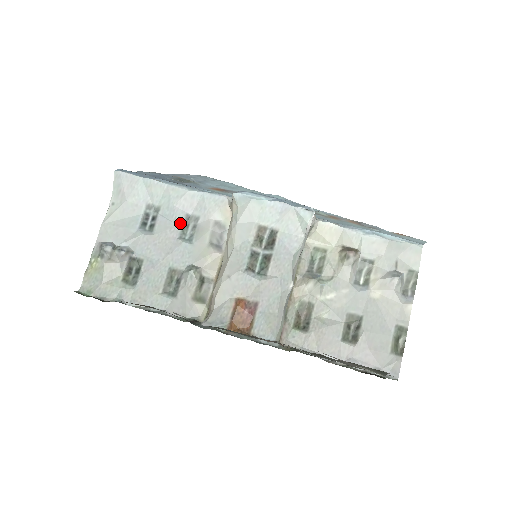
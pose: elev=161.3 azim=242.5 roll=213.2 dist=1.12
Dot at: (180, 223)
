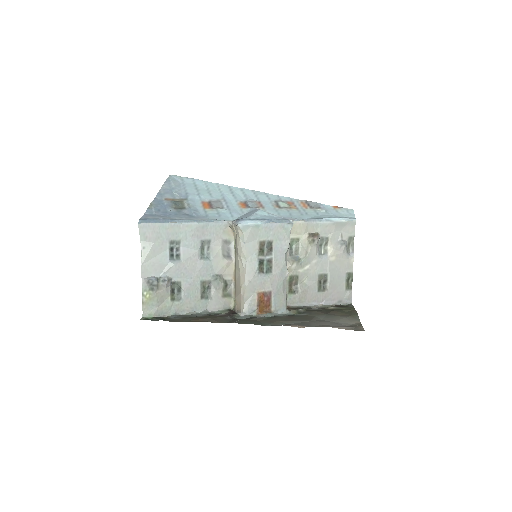
Dot at: (198, 248)
